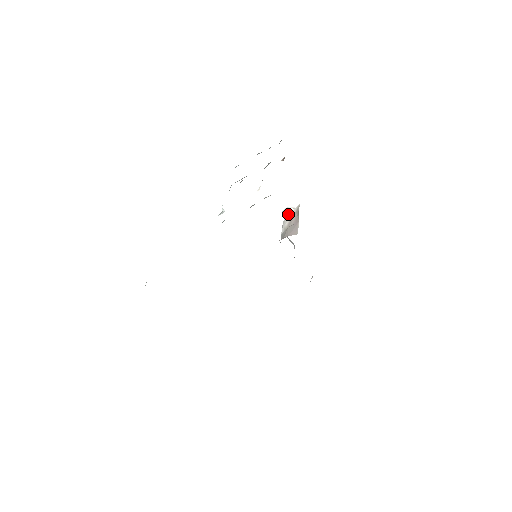
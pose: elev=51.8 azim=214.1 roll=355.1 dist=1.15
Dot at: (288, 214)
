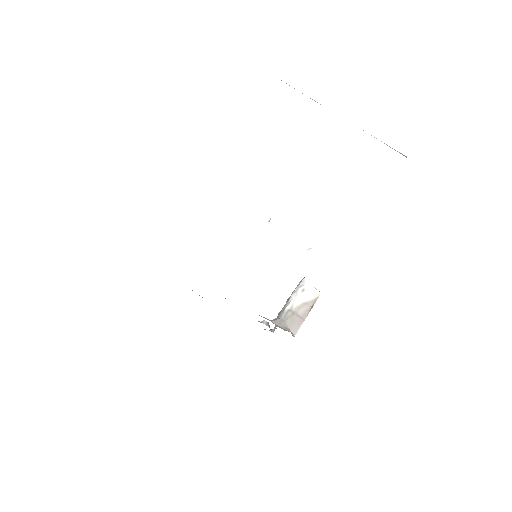
Dot at: (305, 289)
